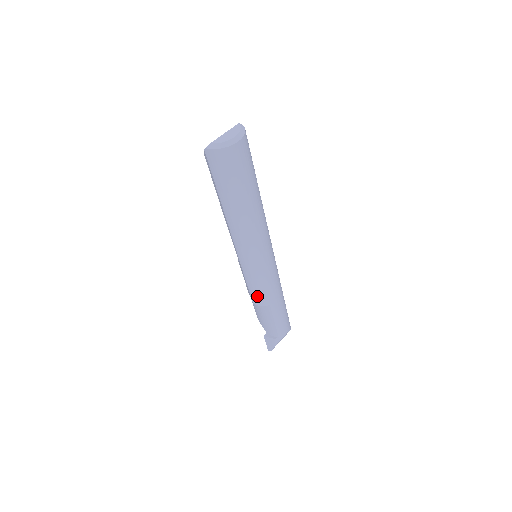
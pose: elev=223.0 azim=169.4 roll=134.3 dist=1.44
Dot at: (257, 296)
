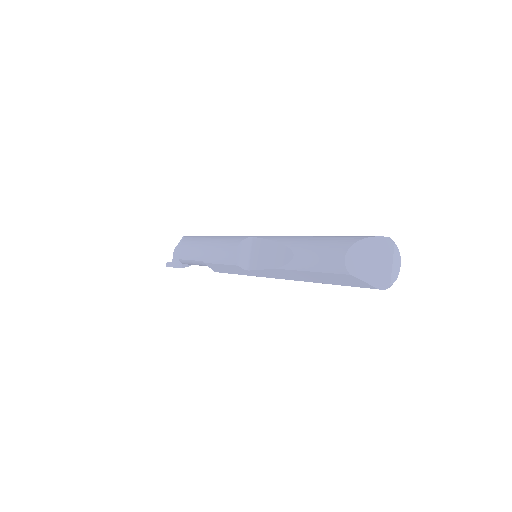
Dot at: occluded
